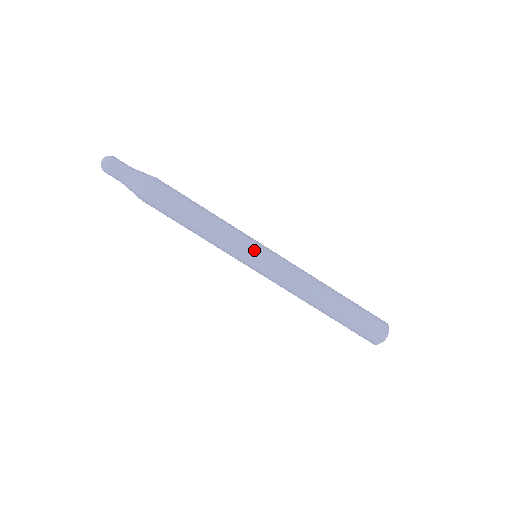
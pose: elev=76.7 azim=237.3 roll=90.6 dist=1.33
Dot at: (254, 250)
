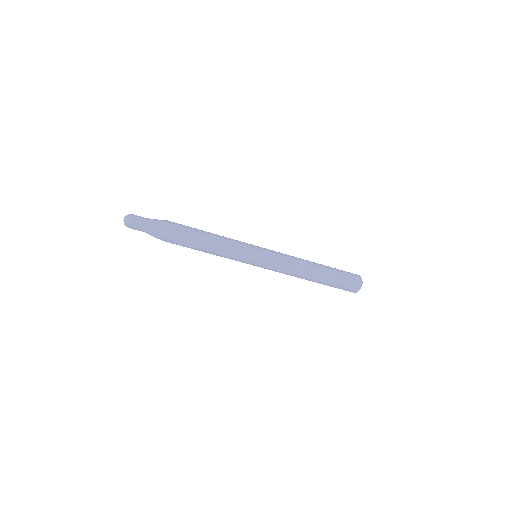
Dot at: (255, 252)
